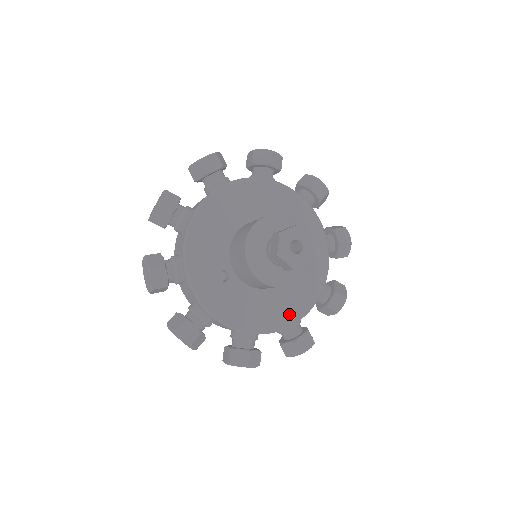
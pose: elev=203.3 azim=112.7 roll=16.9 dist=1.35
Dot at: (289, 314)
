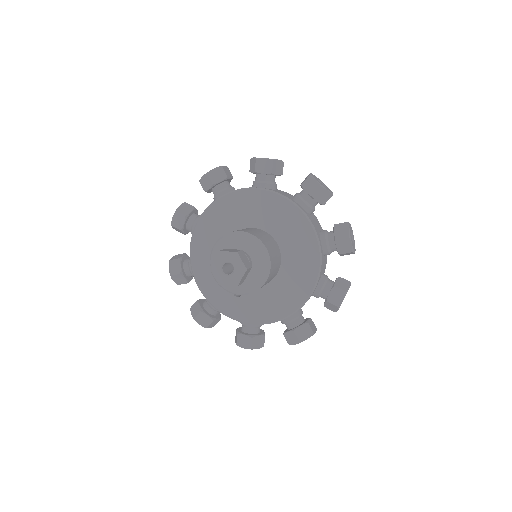
Dot at: (304, 286)
